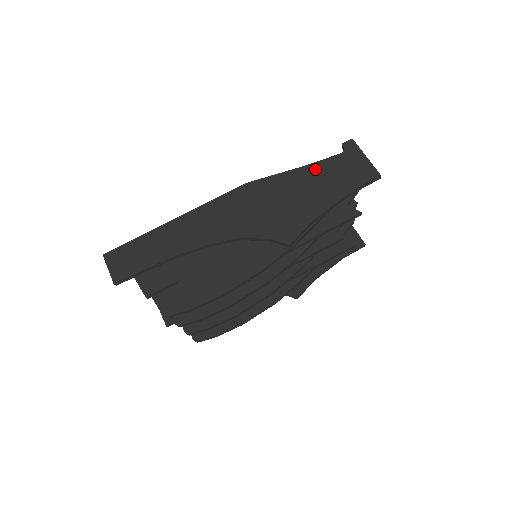
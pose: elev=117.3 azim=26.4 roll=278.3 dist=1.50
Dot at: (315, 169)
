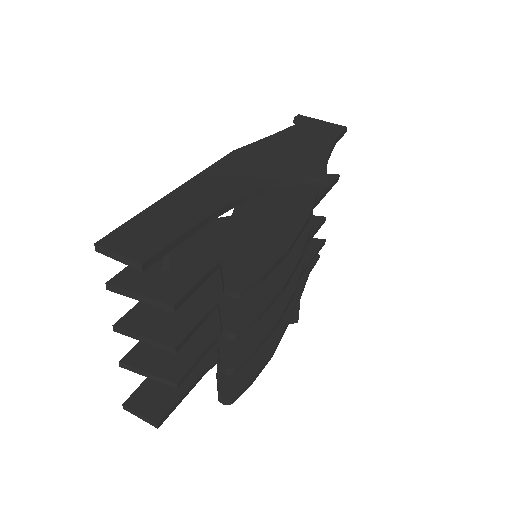
Dot at: (290, 132)
